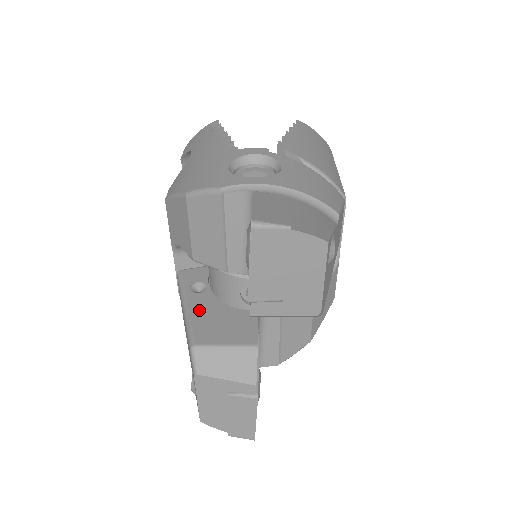
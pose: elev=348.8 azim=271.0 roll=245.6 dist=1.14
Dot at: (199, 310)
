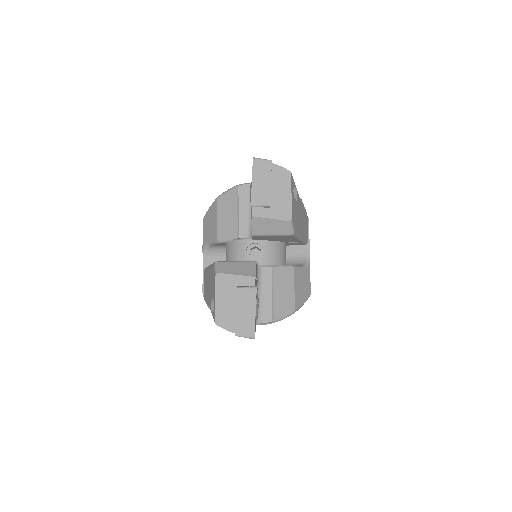
Dot at: occluded
